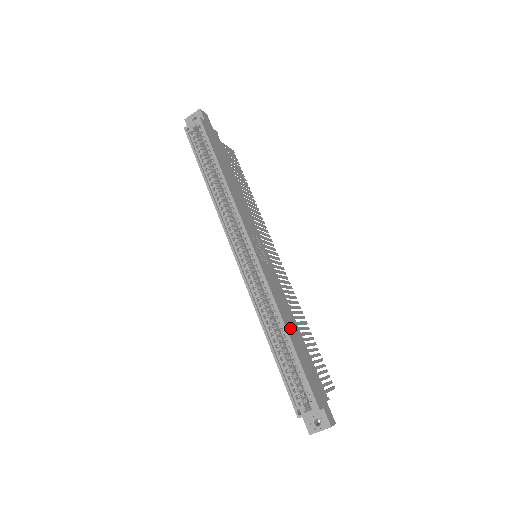
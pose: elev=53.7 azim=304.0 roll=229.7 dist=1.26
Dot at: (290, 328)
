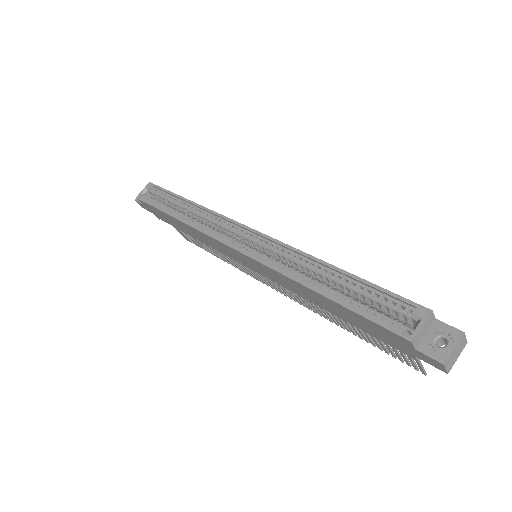
Dot at: occluded
